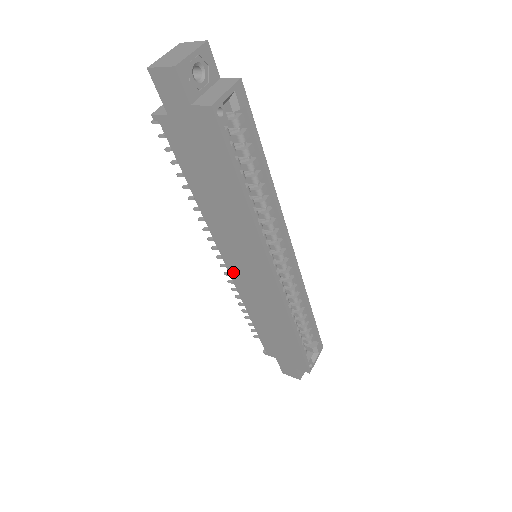
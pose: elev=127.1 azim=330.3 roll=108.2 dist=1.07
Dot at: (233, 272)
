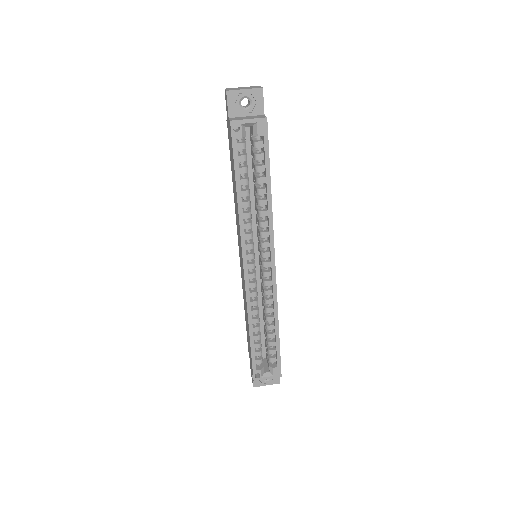
Dot at: occluded
